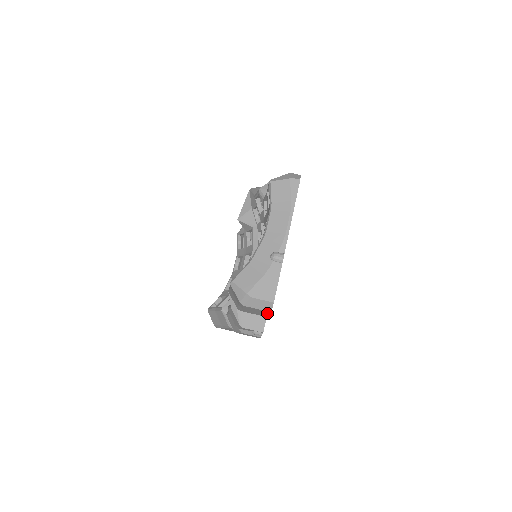
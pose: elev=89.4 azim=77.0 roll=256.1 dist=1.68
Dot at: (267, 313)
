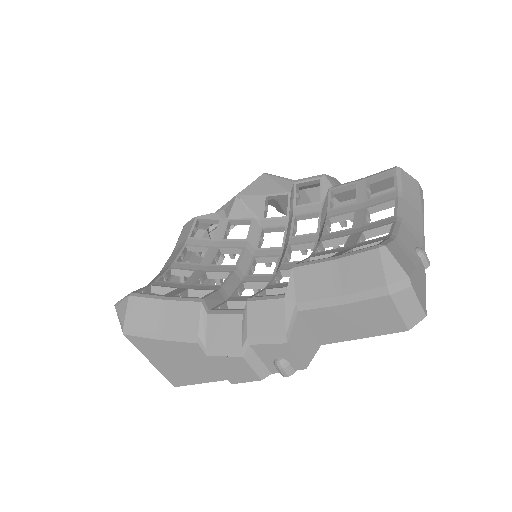
Dot at: (375, 332)
